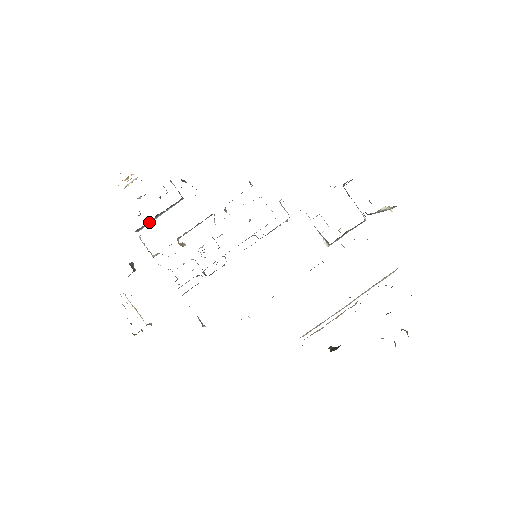
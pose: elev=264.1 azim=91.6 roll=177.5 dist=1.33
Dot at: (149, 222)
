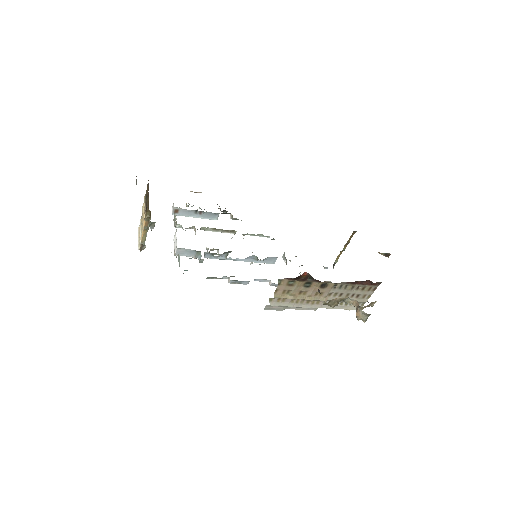
Dot at: (187, 212)
